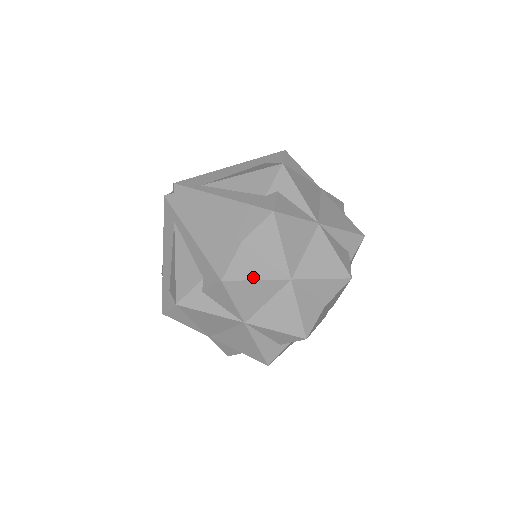
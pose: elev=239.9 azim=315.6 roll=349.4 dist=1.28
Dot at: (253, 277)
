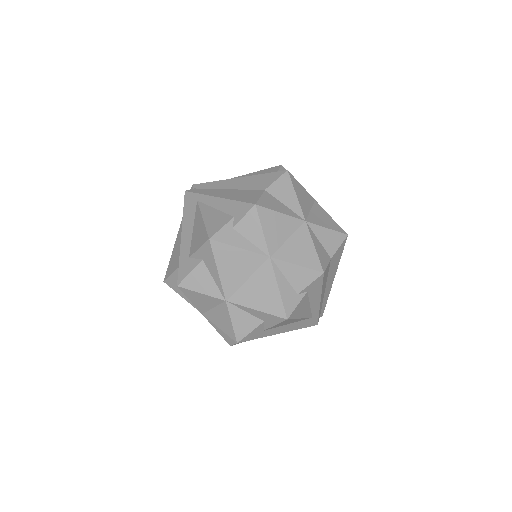
Dot at: (278, 210)
